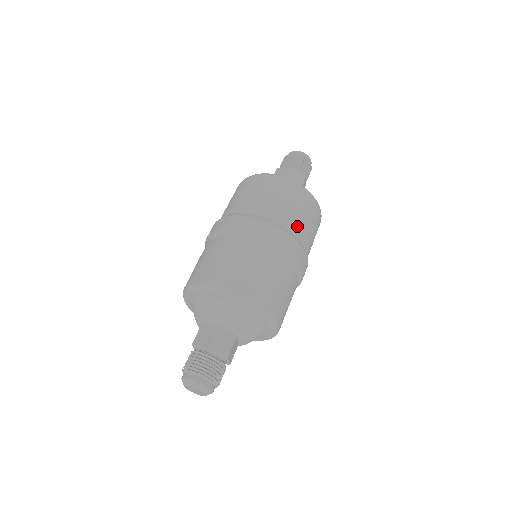
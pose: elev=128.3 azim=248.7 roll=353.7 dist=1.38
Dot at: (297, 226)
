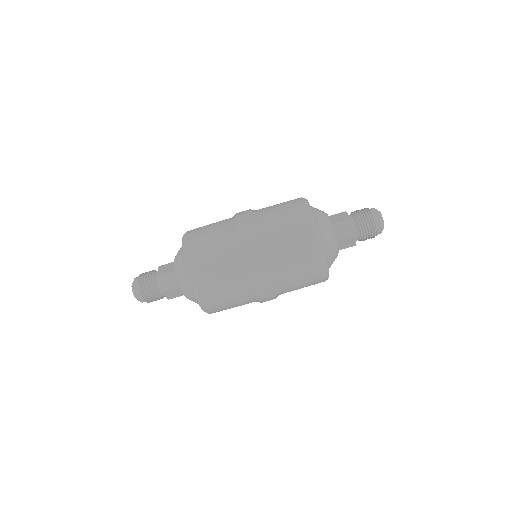
Dot at: (279, 260)
